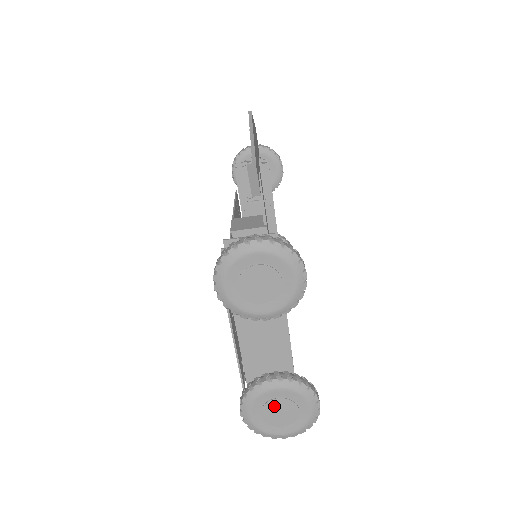
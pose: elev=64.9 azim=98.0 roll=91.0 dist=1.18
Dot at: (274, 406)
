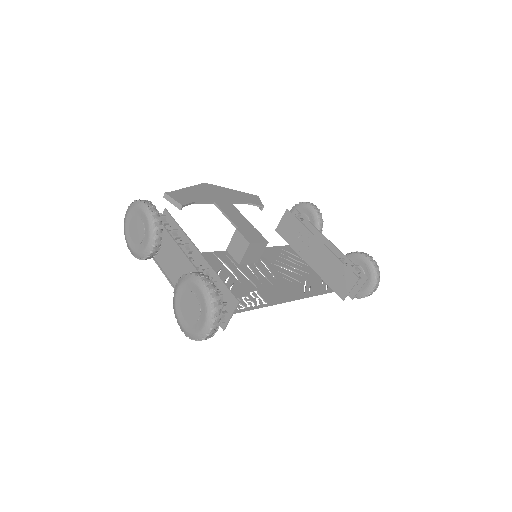
Dot at: (185, 305)
